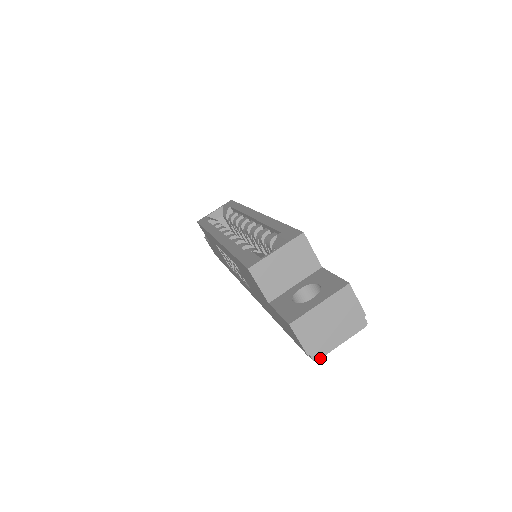
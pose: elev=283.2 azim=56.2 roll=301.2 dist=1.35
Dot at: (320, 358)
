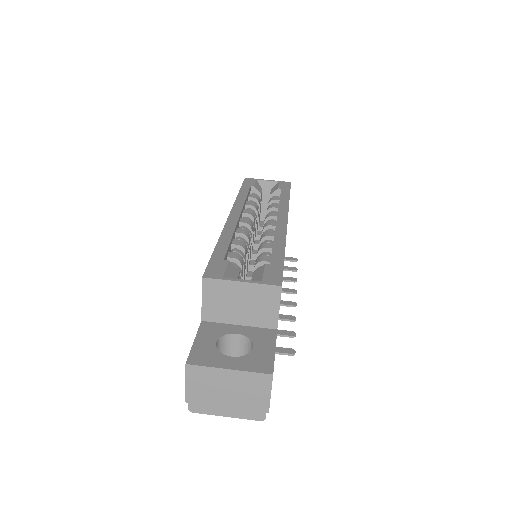
Dot at: (196, 412)
